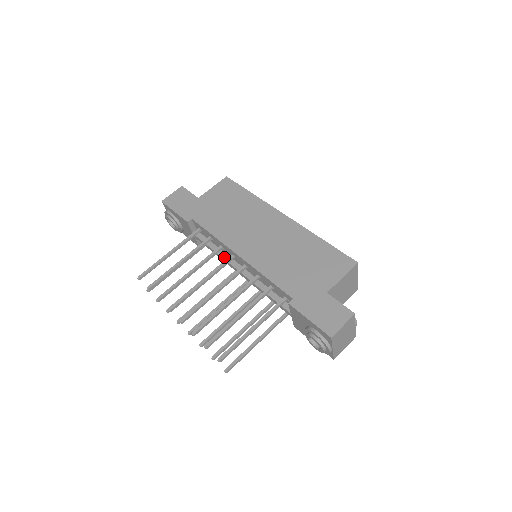
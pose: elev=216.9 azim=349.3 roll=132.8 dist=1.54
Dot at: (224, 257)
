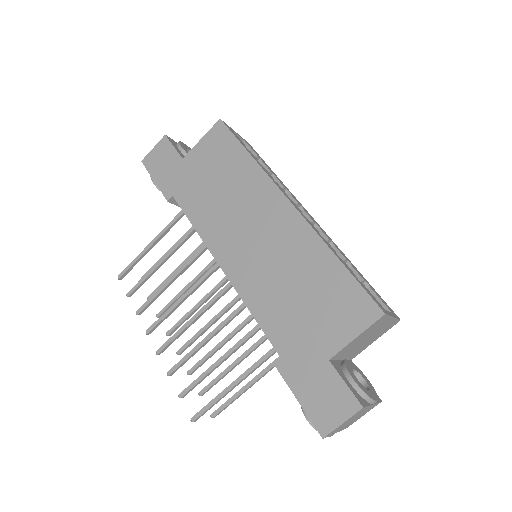
Dot at: occluded
